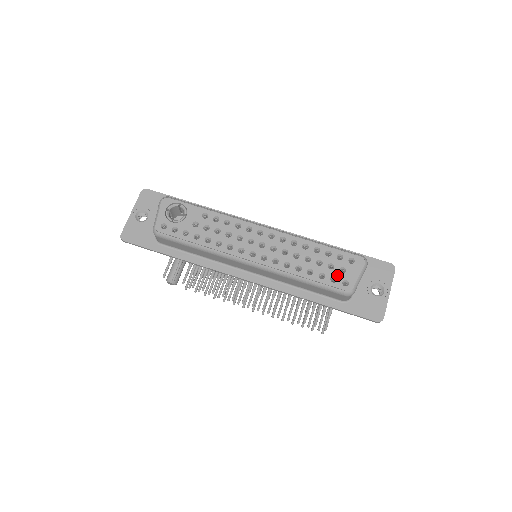
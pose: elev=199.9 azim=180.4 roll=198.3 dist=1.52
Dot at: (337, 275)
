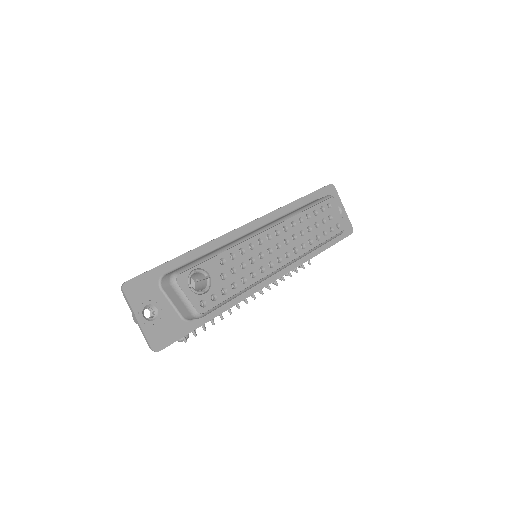
Dot at: (331, 224)
